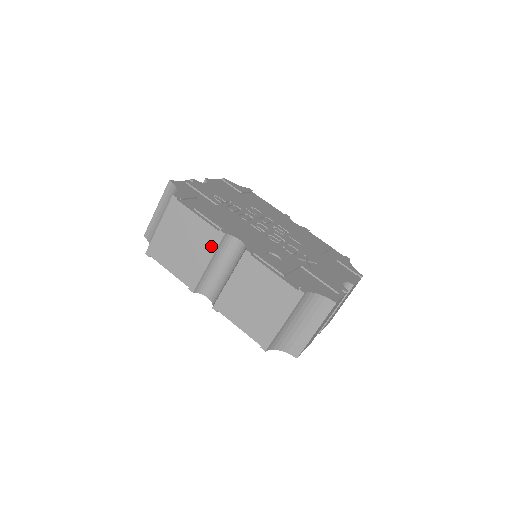
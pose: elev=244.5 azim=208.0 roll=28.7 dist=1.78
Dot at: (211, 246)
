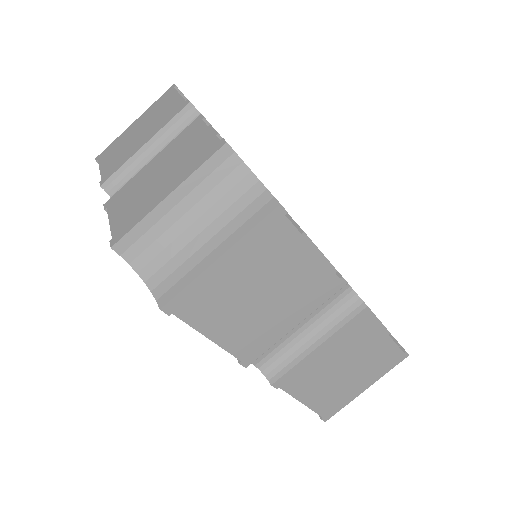
Dot at: (315, 300)
